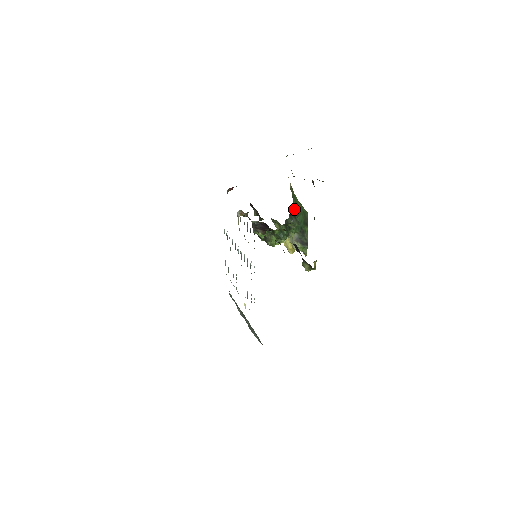
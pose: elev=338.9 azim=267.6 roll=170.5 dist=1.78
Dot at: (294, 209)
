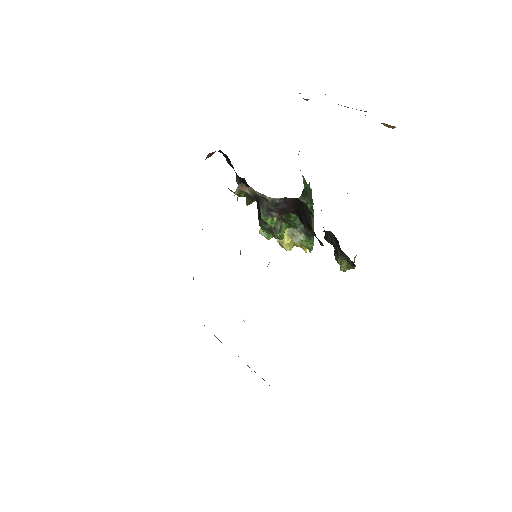
Dot at: (309, 182)
